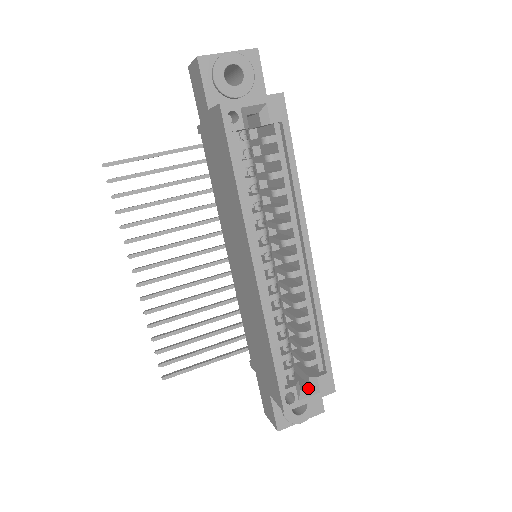
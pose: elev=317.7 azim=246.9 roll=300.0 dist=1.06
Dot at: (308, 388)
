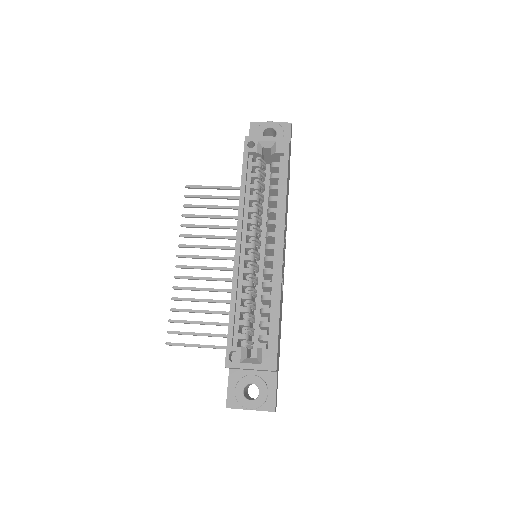
Dot at: (254, 358)
